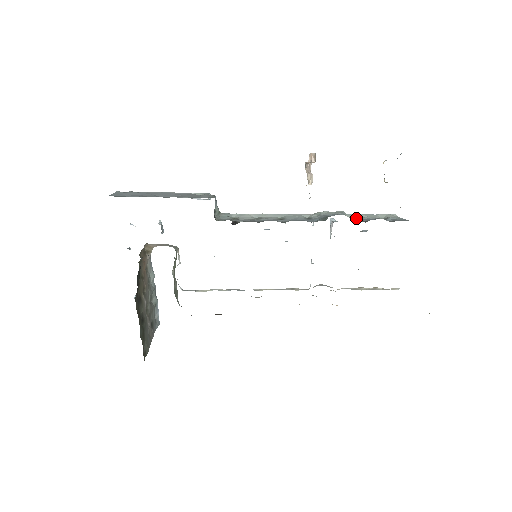
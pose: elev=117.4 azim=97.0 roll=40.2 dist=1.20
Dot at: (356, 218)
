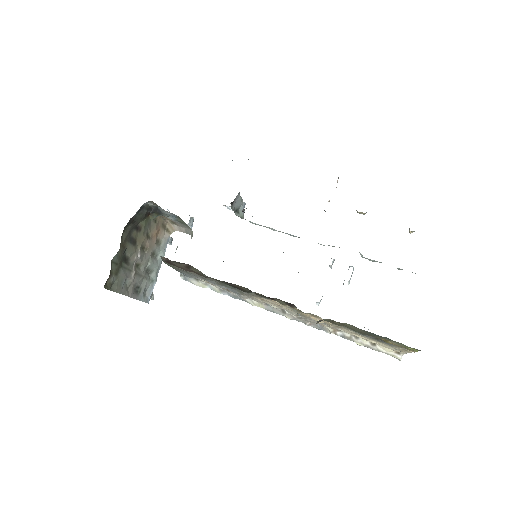
Dot at: occluded
